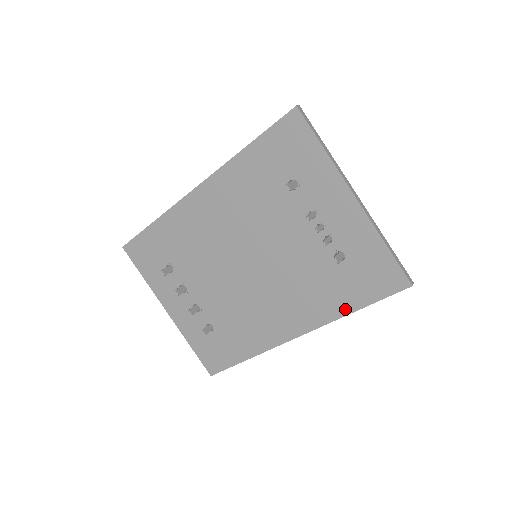
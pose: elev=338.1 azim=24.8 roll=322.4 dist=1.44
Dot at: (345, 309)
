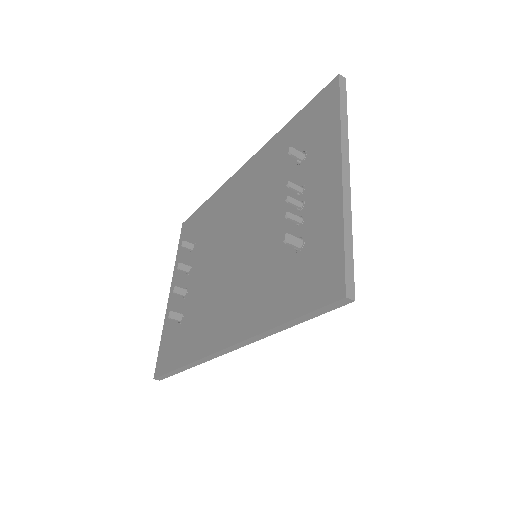
Dot at: (273, 319)
